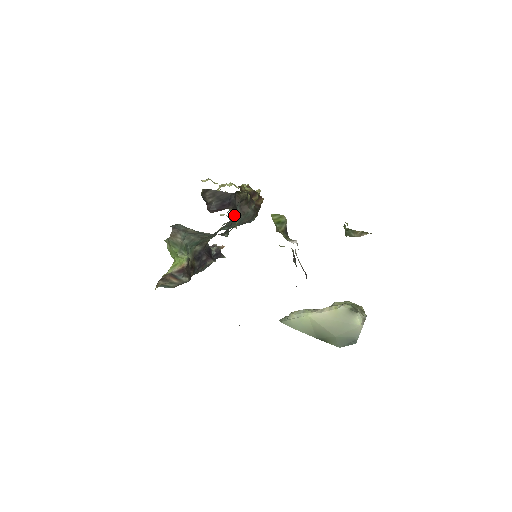
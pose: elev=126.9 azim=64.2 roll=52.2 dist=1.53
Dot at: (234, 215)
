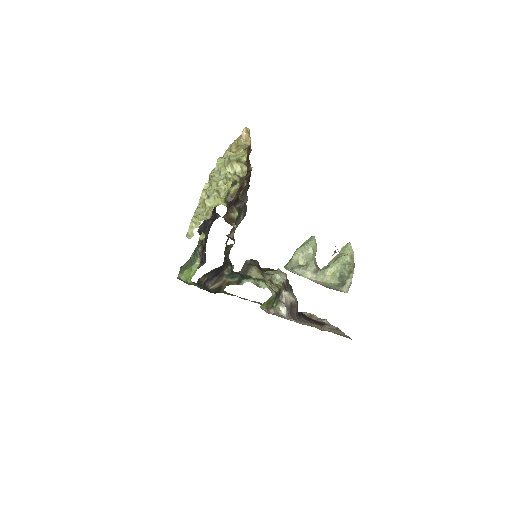
Dot at: occluded
